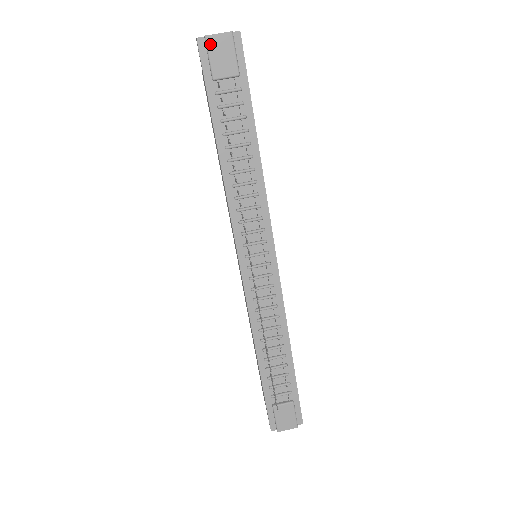
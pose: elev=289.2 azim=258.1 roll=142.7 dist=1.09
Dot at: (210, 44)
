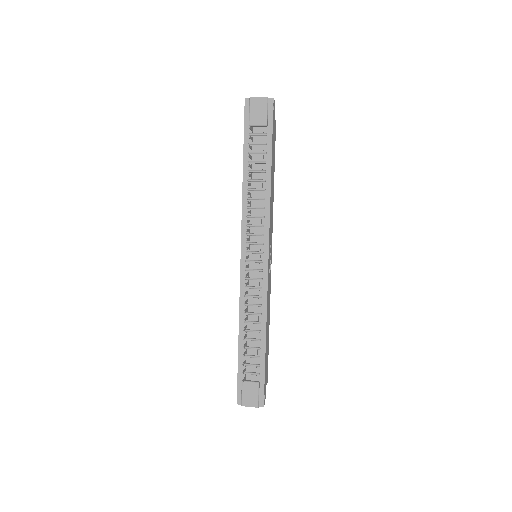
Dot at: (252, 103)
